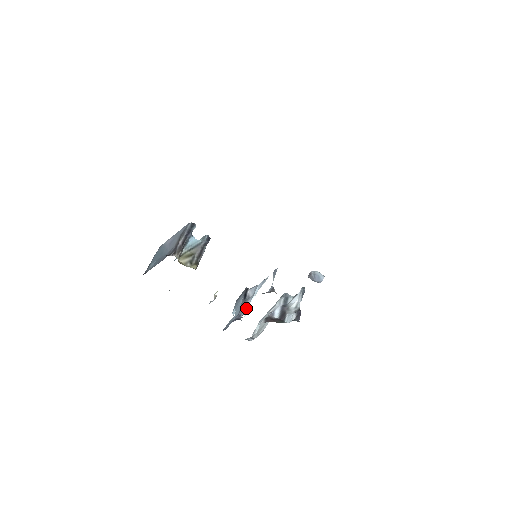
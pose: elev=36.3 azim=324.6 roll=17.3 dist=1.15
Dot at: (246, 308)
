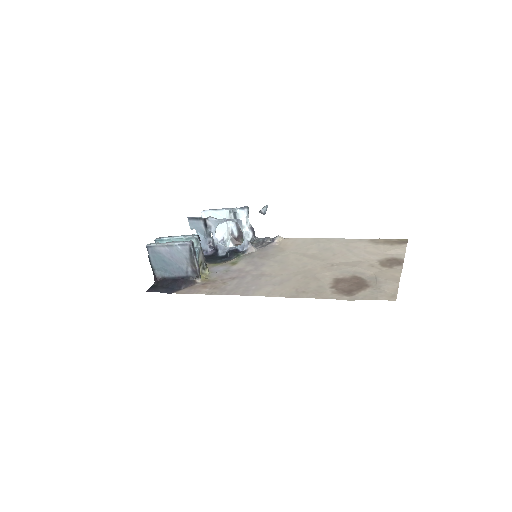
Dot at: (215, 239)
